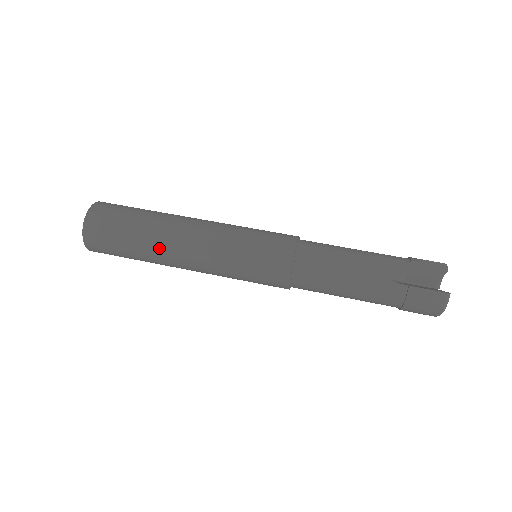
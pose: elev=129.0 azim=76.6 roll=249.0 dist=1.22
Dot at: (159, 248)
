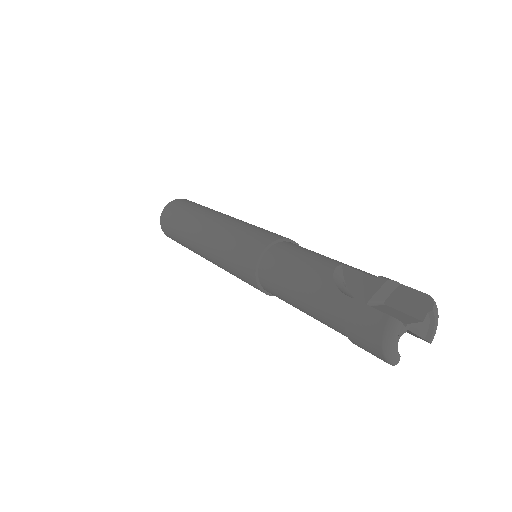
Dot at: (190, 230)
